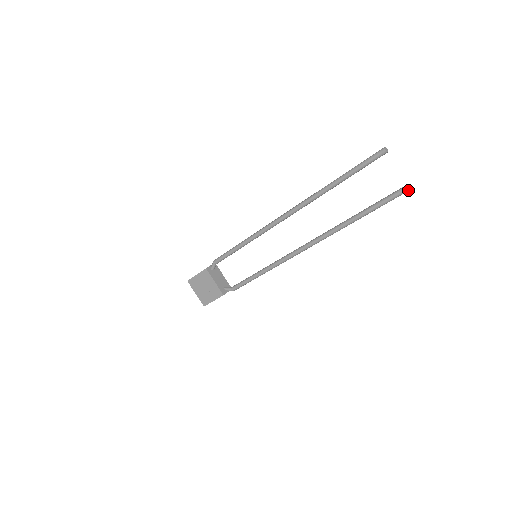
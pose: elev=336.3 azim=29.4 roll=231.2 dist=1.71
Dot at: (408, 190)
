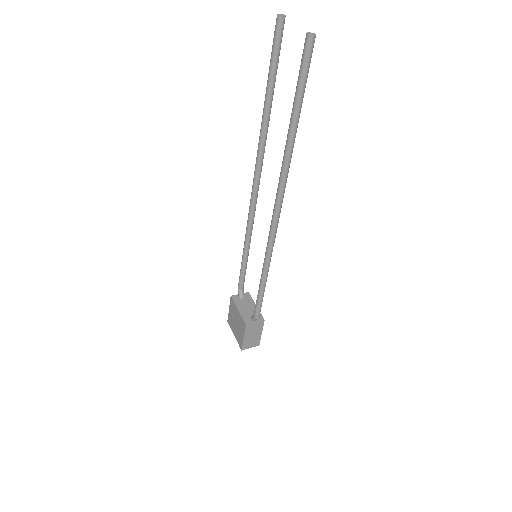
Dot at: (309, 39)
